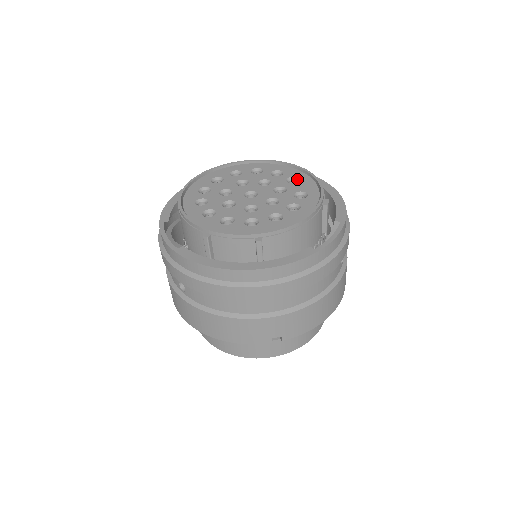
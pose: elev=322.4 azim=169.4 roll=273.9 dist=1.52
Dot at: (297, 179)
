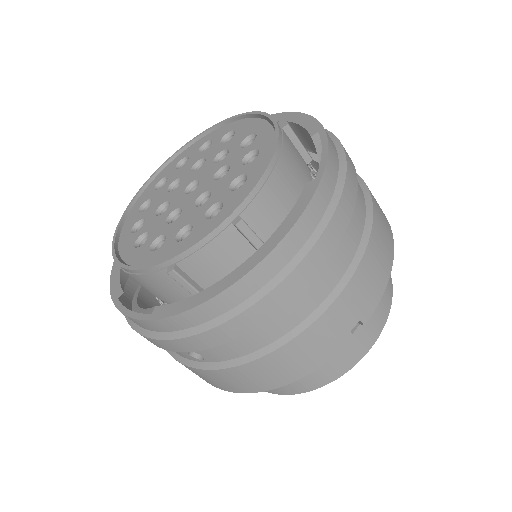
Dot at: (231, 132)
